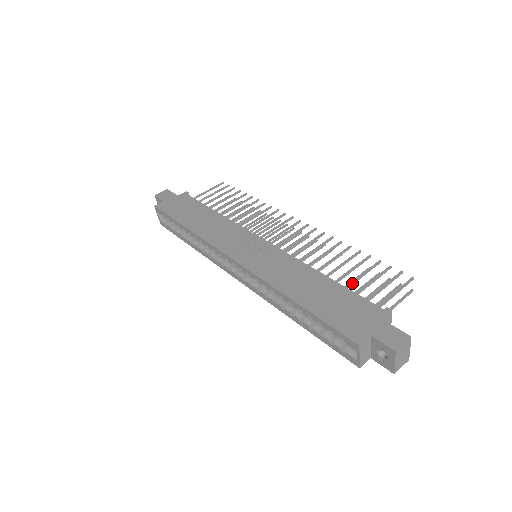
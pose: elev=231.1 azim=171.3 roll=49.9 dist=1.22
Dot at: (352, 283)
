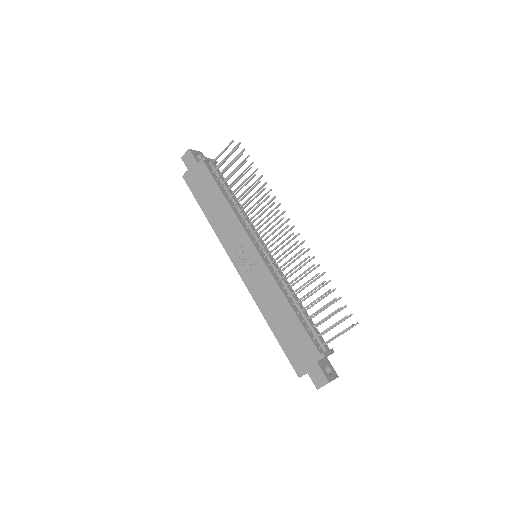
Dot at: (310, 317)
